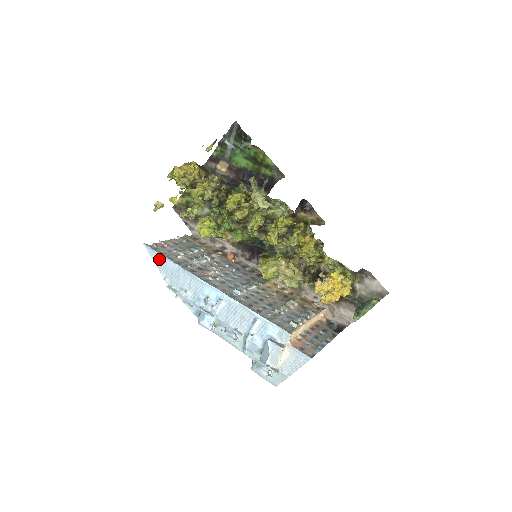
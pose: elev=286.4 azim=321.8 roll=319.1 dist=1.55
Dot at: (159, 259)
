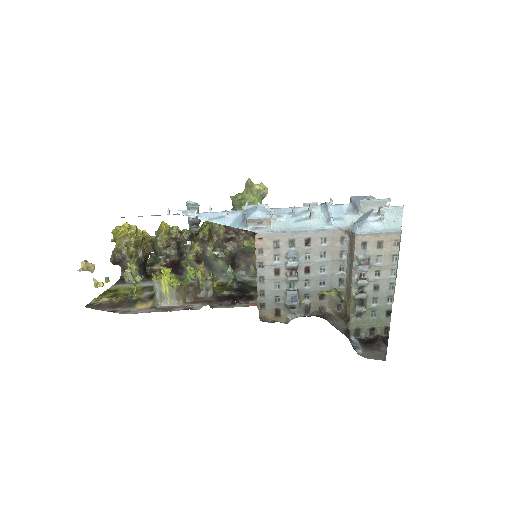
Dot at: occluded
